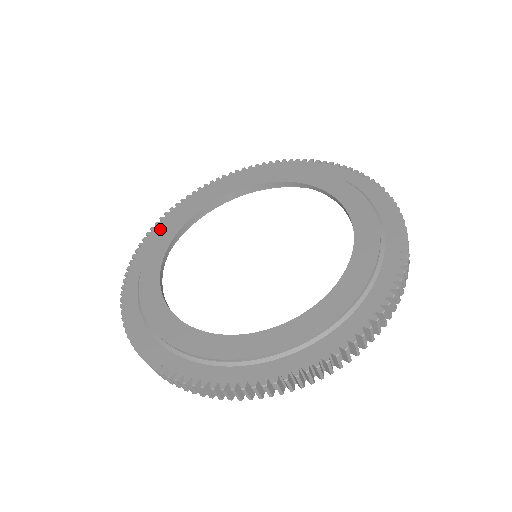
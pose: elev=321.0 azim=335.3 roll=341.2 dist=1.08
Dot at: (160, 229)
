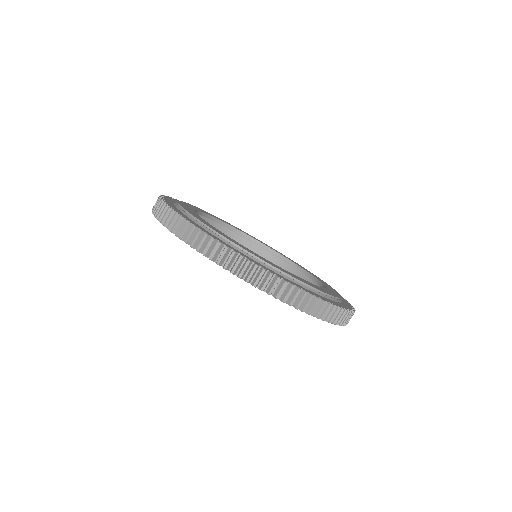
Dot at: occluded
